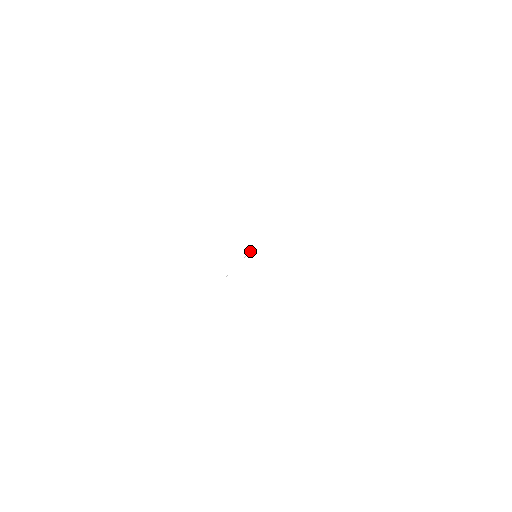
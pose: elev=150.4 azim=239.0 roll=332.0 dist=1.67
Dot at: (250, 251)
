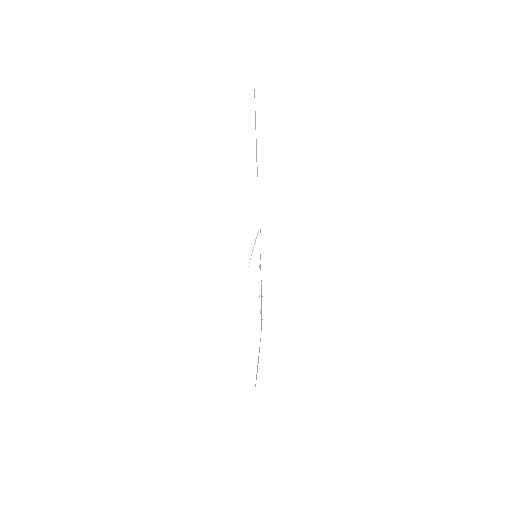
Dot at: (254, 245)
